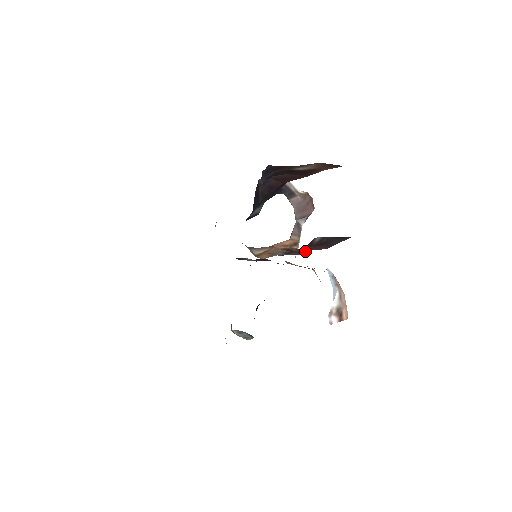
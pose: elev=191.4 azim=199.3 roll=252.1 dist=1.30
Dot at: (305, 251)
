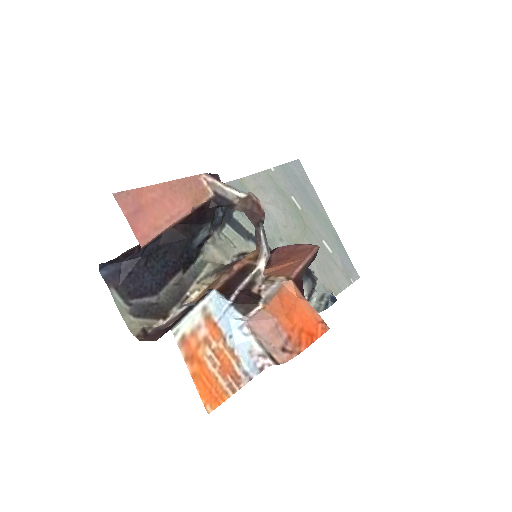
Dot at: occluded
